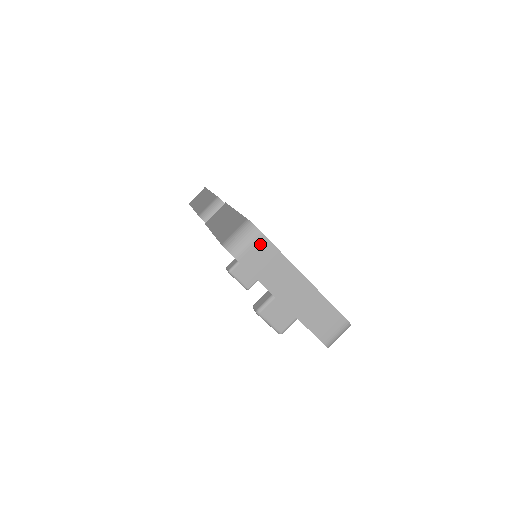
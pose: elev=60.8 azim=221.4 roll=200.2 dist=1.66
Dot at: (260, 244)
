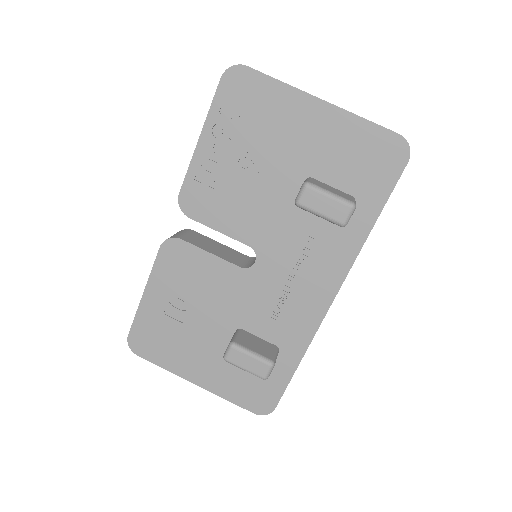
Dot at: occluded
